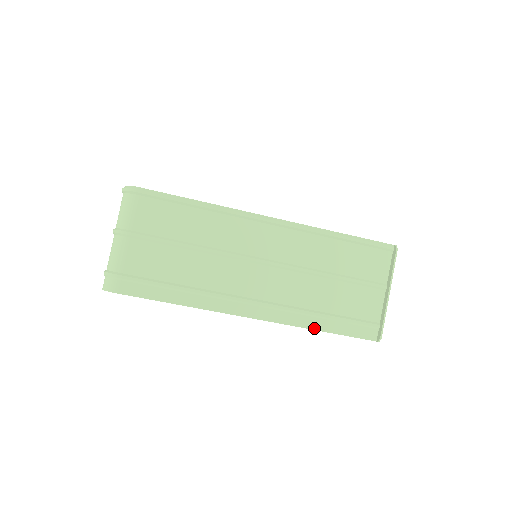
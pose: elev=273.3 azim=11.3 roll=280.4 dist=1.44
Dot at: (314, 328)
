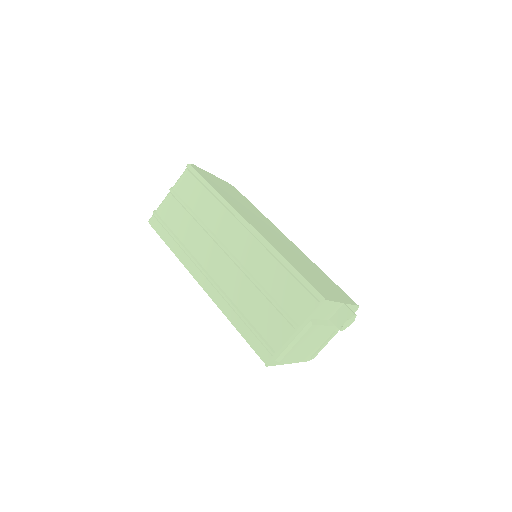
Dot at: (232, 321)
